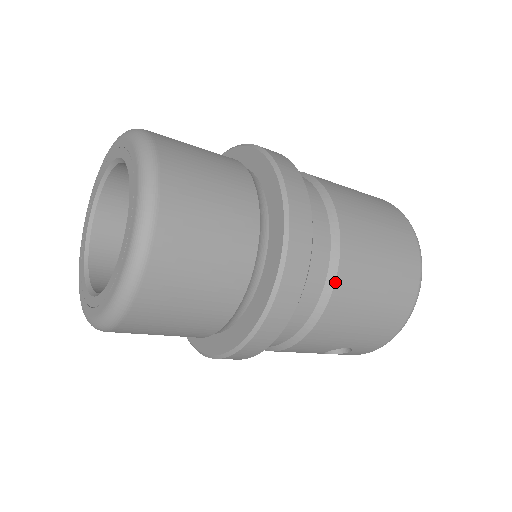
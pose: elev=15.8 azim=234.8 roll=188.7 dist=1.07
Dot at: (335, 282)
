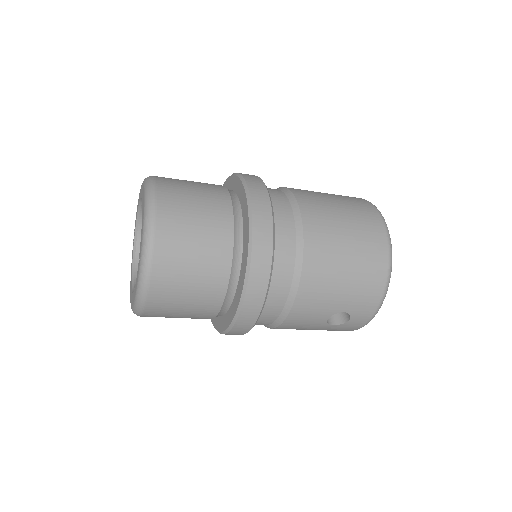
Dot at: (303, 249)
